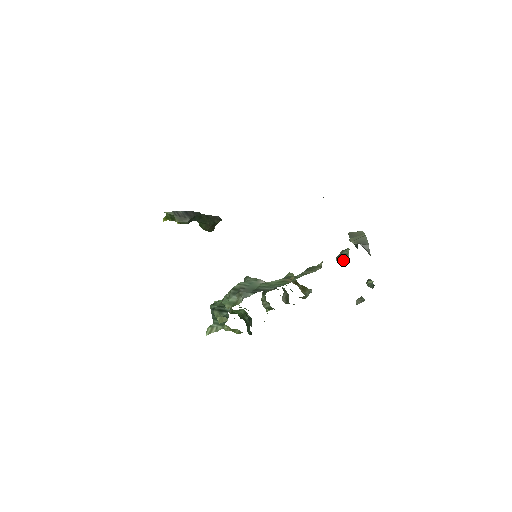
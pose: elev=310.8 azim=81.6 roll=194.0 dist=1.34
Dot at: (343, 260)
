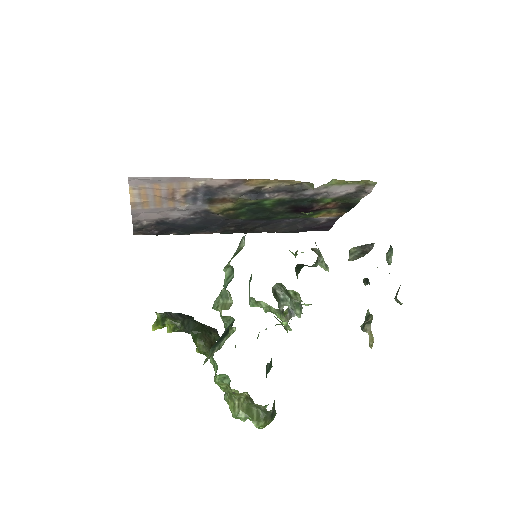
Dot at: (368, 320)
